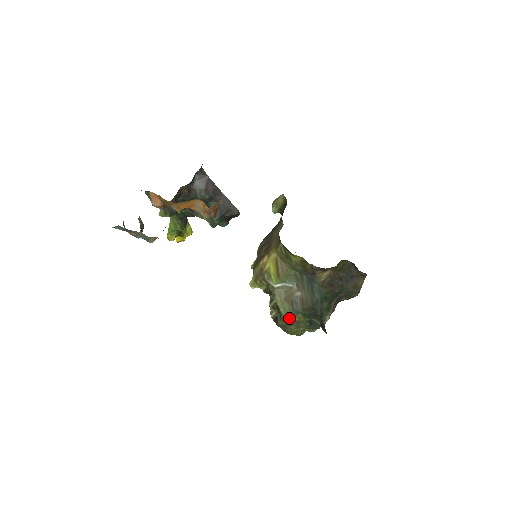
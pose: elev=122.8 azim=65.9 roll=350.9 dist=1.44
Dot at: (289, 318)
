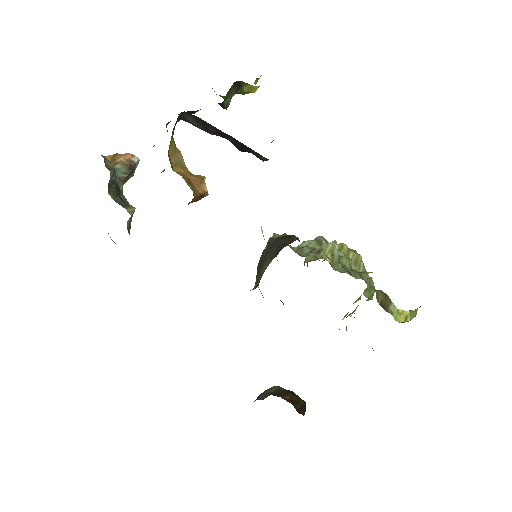
Dot at: occluded
